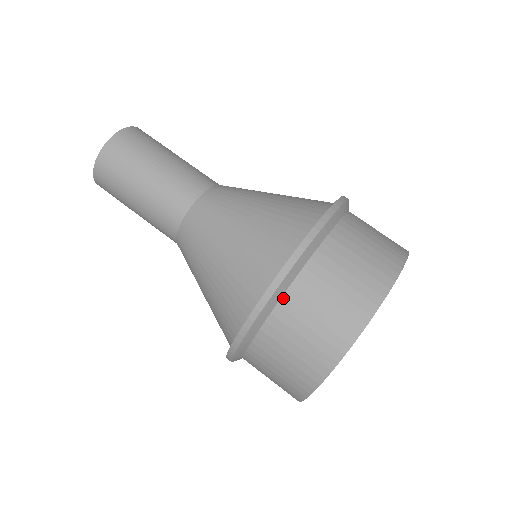
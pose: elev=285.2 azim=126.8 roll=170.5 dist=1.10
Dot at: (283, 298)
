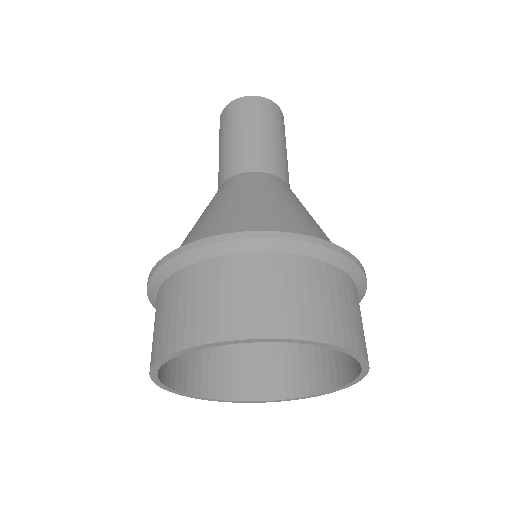
Dot at: (162, 285)
